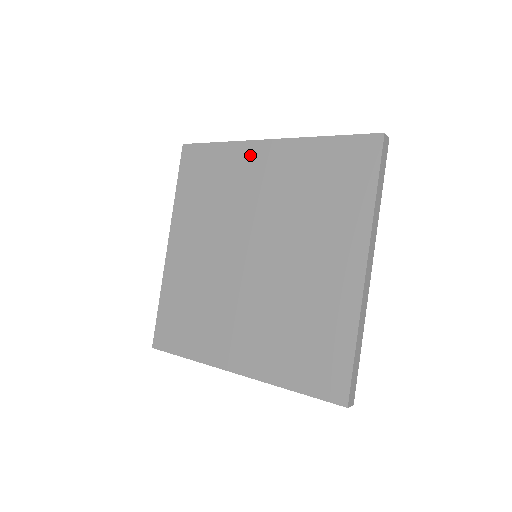
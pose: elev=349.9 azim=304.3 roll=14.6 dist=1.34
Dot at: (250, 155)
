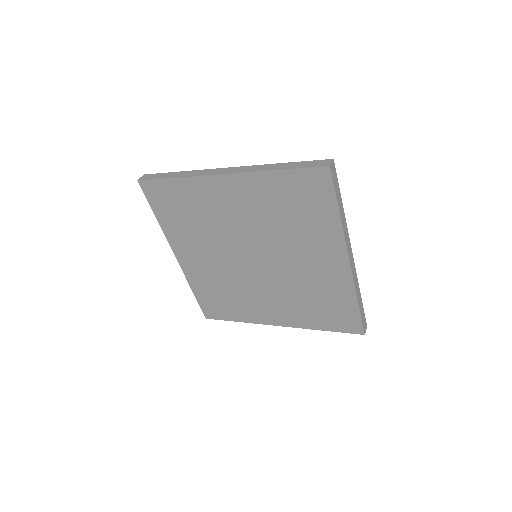
Dot at: (211, 188)
